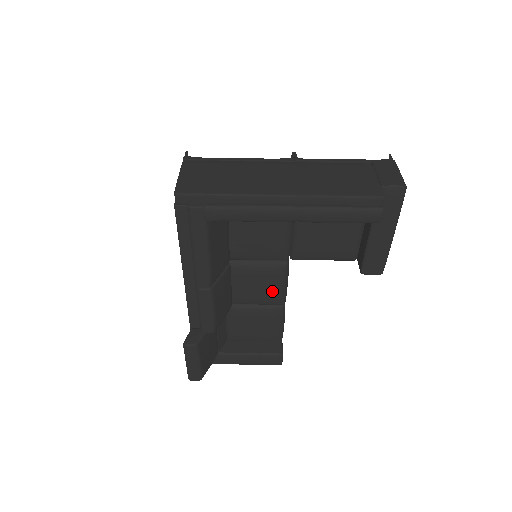
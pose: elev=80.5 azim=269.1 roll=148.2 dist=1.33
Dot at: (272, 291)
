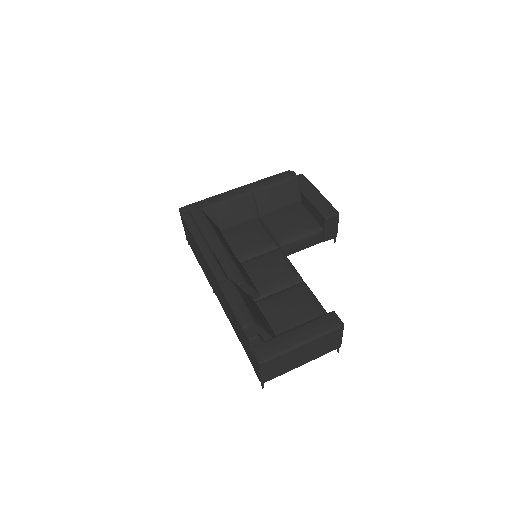
Dot at: (283, 269)
